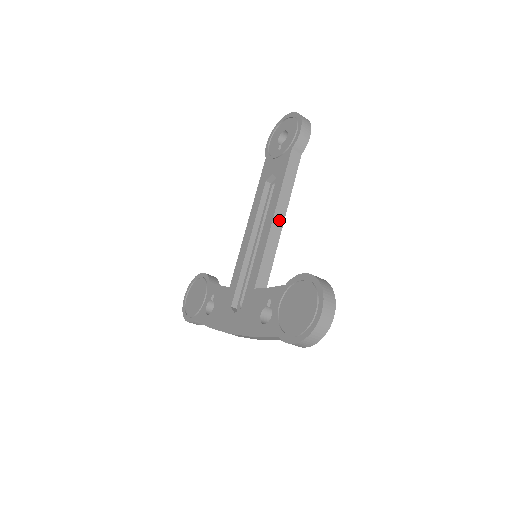
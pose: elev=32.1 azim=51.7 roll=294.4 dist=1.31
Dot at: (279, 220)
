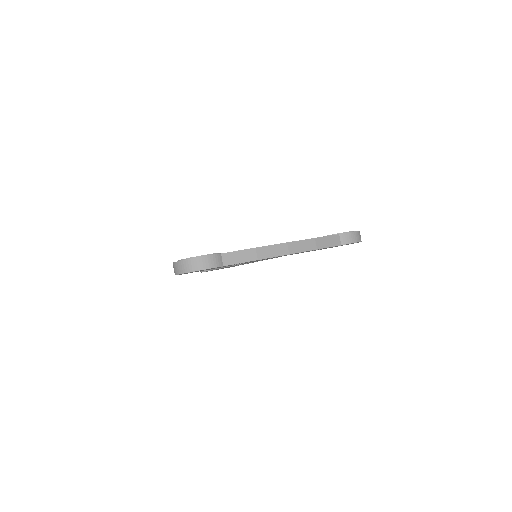
Dot at: occluded
